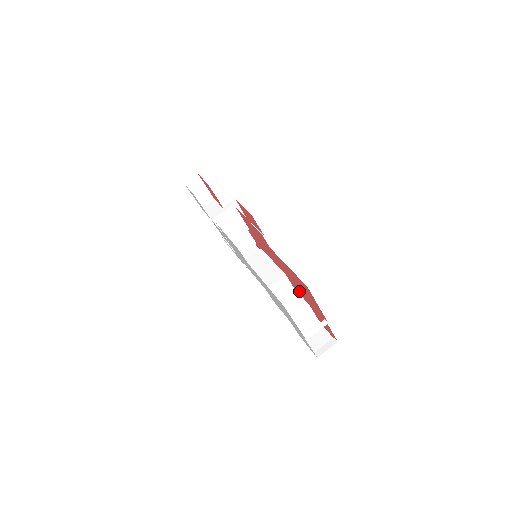
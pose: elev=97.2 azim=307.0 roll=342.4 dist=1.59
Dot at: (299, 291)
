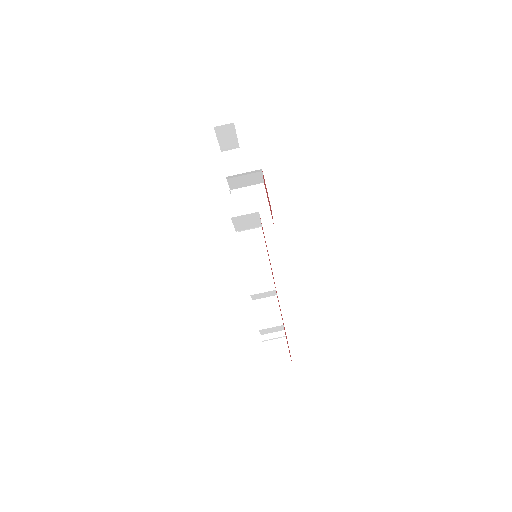
Dot at: occluded
